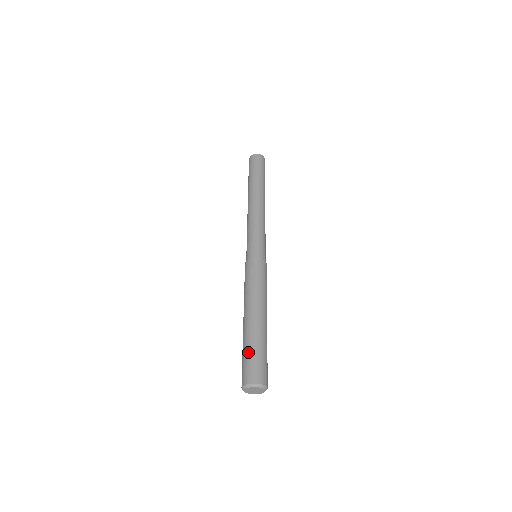
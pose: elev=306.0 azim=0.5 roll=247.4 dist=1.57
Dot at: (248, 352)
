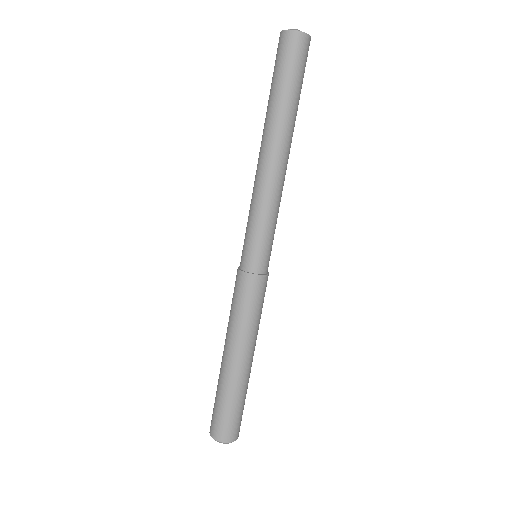
Dot at: (230, 408)
